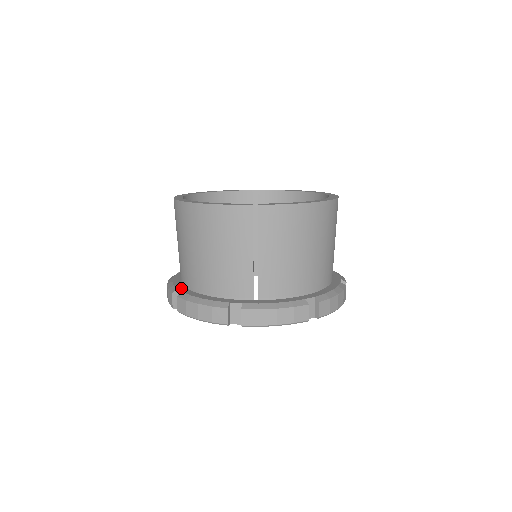
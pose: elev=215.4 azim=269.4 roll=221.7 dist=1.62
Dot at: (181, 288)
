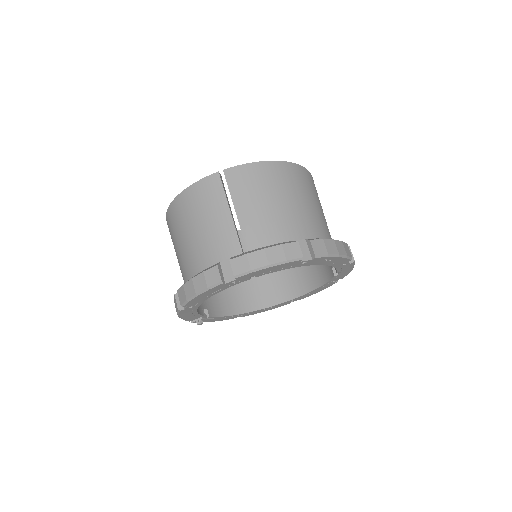
Dot at: occluded
